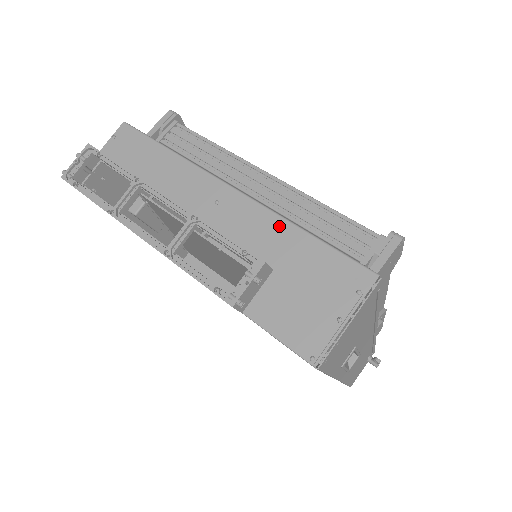
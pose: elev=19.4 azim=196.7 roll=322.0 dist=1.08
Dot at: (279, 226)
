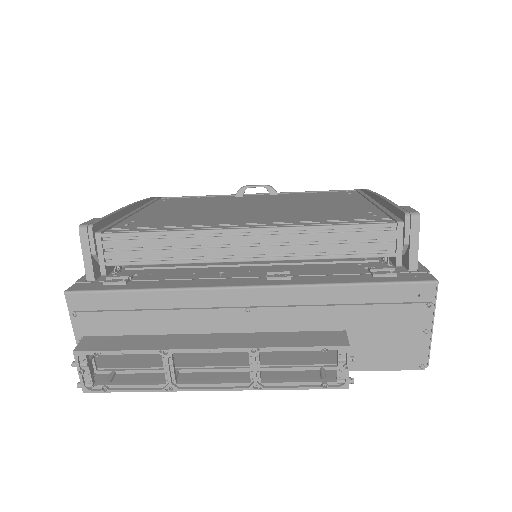
Dot at: (322, 295)
